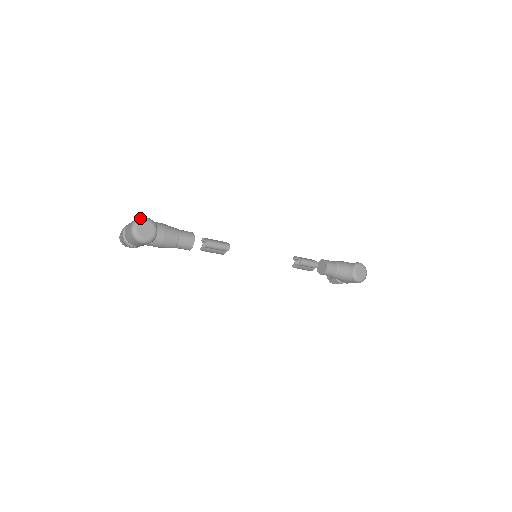
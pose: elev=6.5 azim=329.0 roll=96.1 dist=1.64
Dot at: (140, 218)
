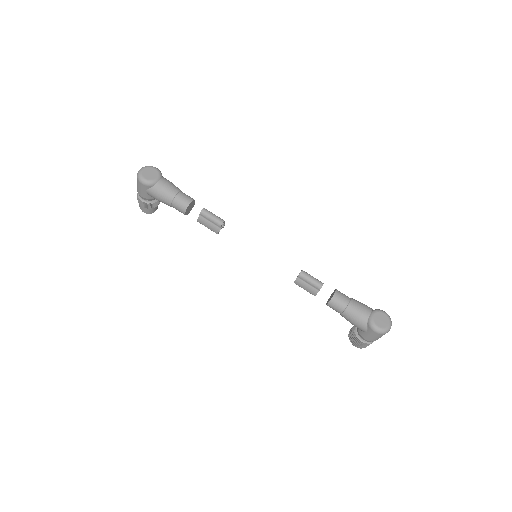
Dot at: (151, 166)
